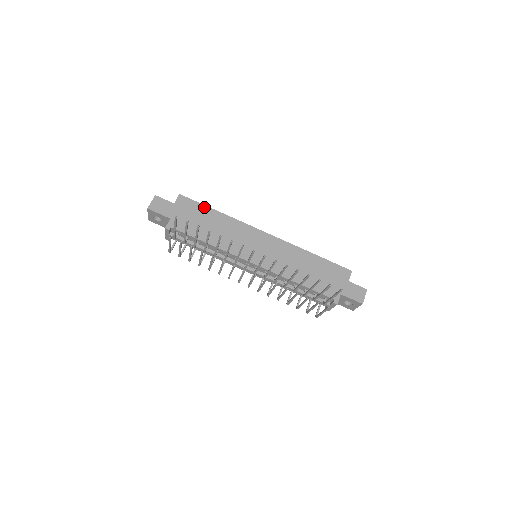
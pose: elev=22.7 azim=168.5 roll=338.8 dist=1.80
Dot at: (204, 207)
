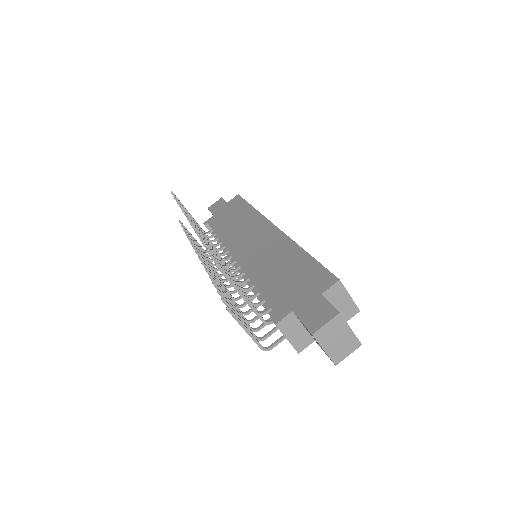
Dot at: (245, 203)
